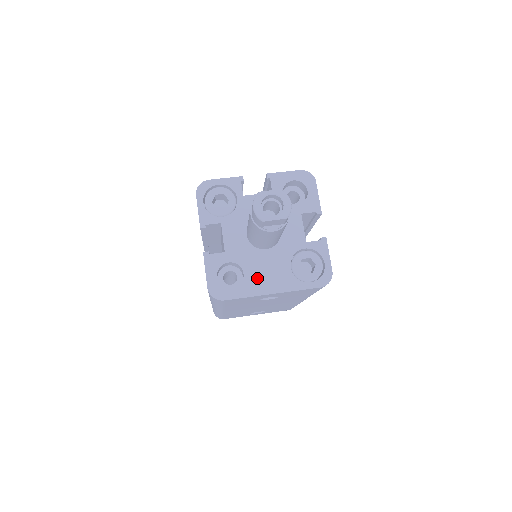
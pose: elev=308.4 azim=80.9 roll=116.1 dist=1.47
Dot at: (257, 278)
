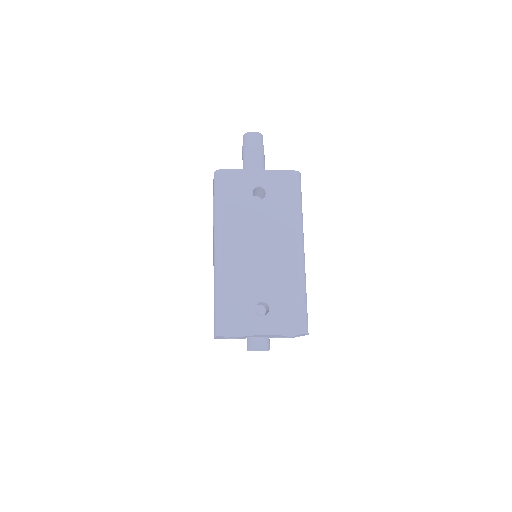
Dot at: occluded
